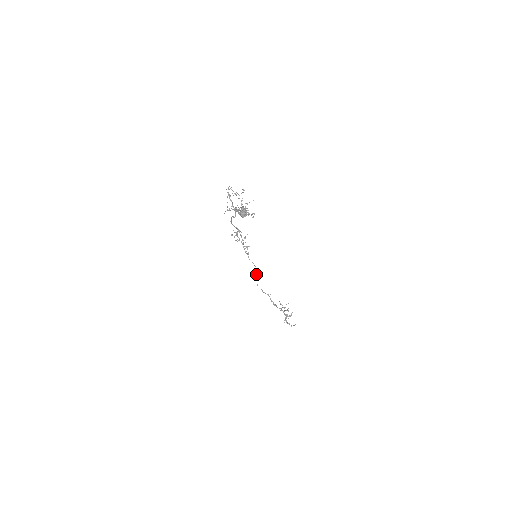
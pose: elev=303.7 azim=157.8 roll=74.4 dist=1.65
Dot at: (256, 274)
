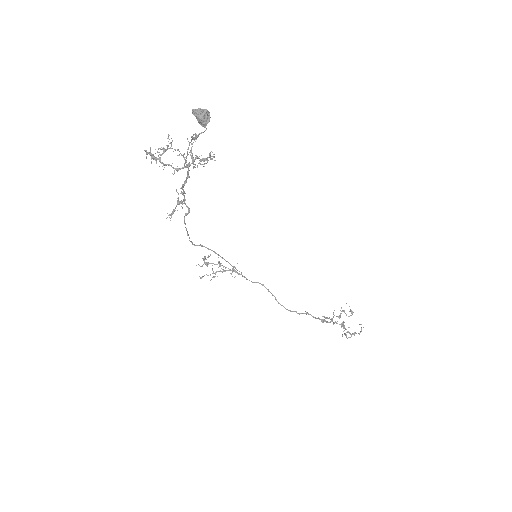
Dot at: (272, 295)
